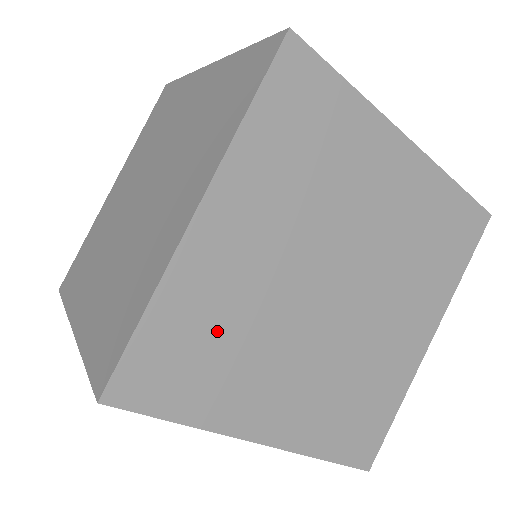
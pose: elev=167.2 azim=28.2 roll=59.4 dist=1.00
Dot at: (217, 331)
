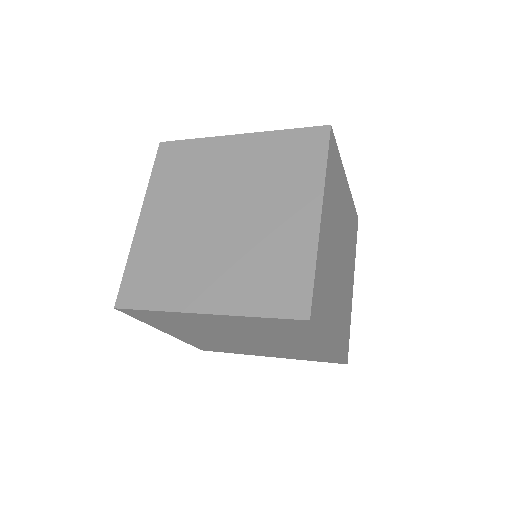
Dot at: (212, 344)
